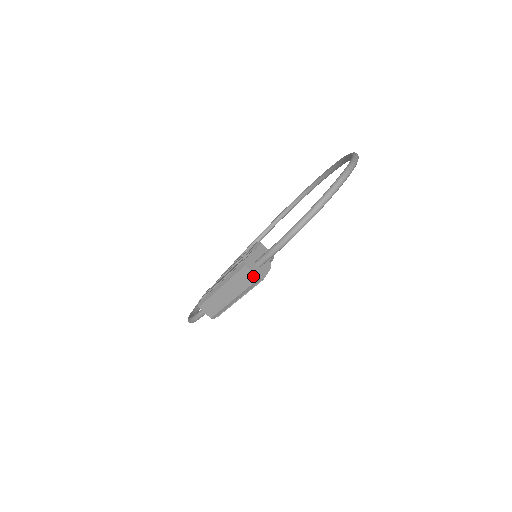
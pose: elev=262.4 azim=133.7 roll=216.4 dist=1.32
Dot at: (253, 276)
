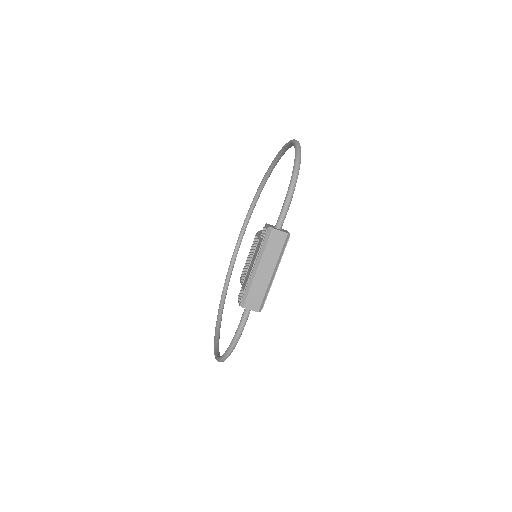
Dot at: (282, 234)
